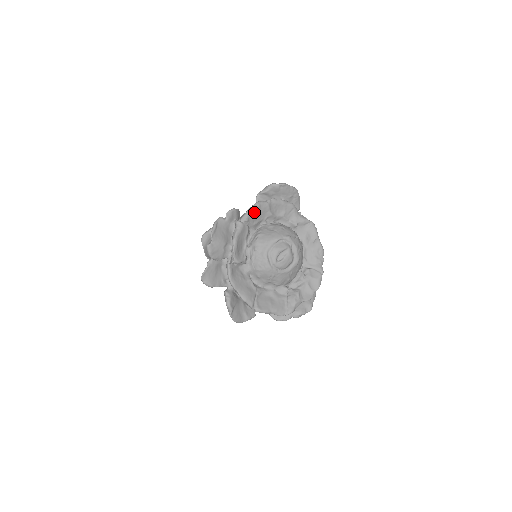
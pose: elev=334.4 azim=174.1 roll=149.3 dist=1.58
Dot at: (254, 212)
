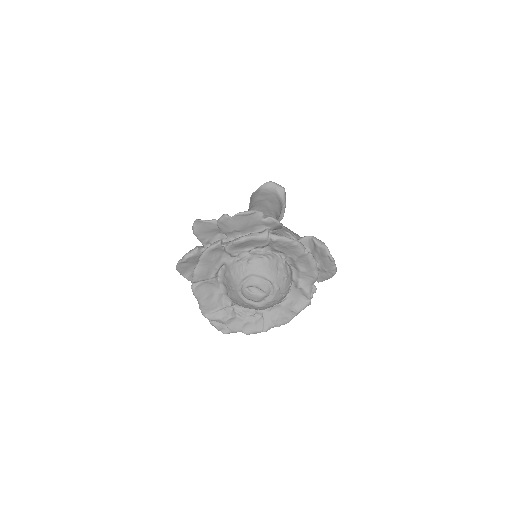
Dot at: (286, 243)
